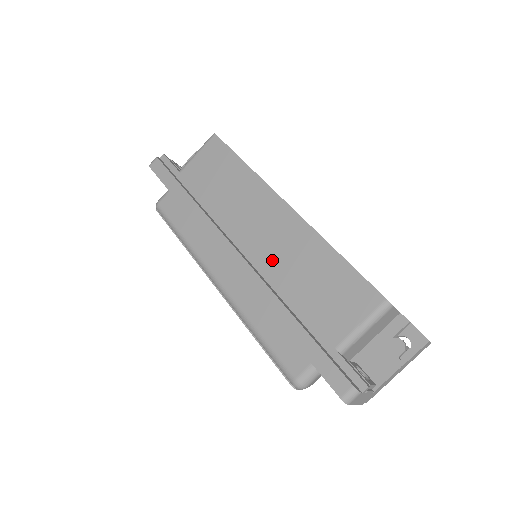
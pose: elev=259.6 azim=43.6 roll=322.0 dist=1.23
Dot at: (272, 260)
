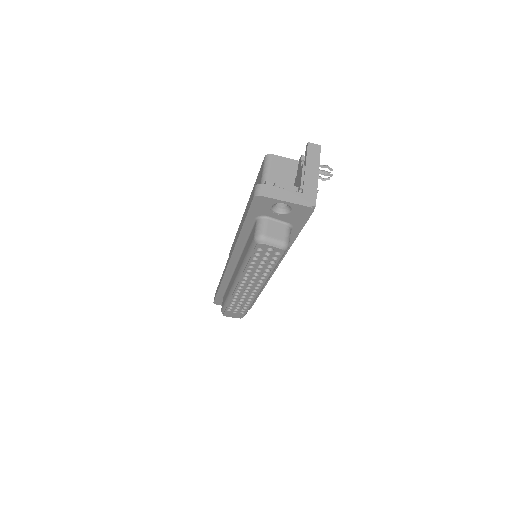
Dot at: occluded
